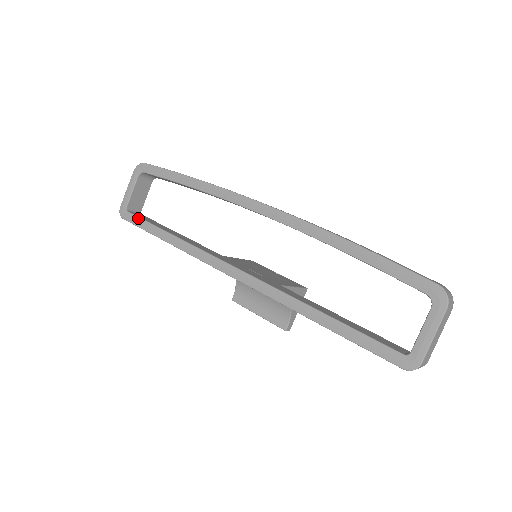
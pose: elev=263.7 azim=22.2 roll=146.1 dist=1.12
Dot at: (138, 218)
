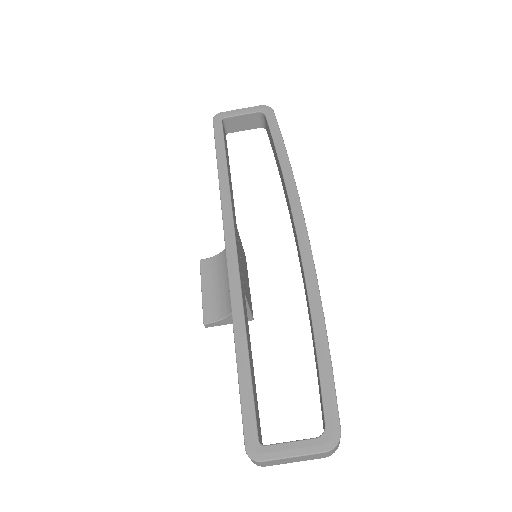
Dot at: (222, 133)
